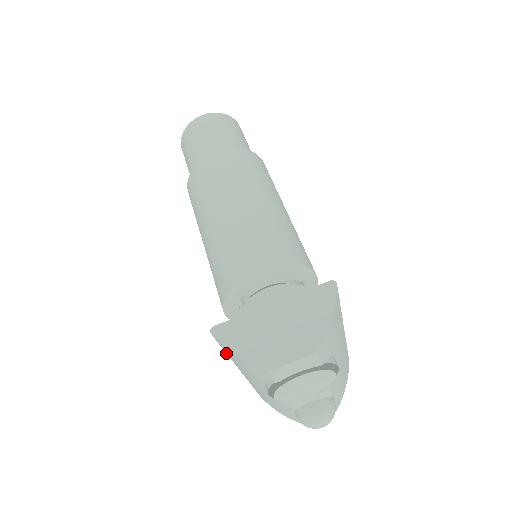
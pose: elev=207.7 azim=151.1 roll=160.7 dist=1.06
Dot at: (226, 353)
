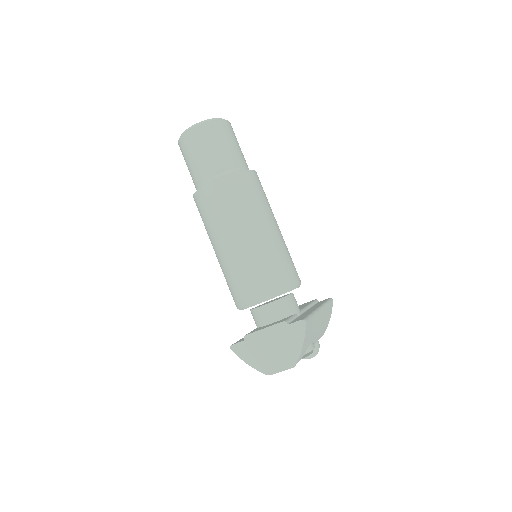
Dot at: occluded
